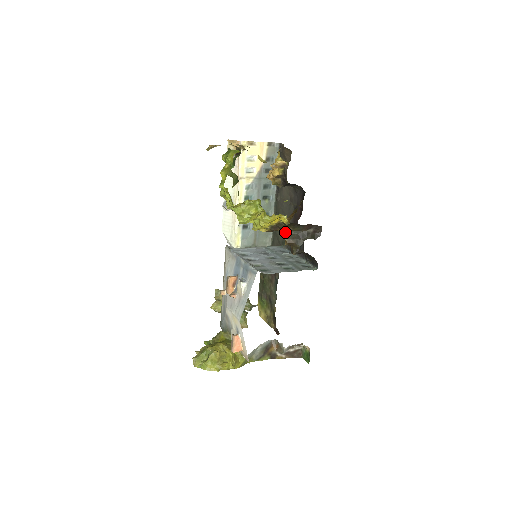
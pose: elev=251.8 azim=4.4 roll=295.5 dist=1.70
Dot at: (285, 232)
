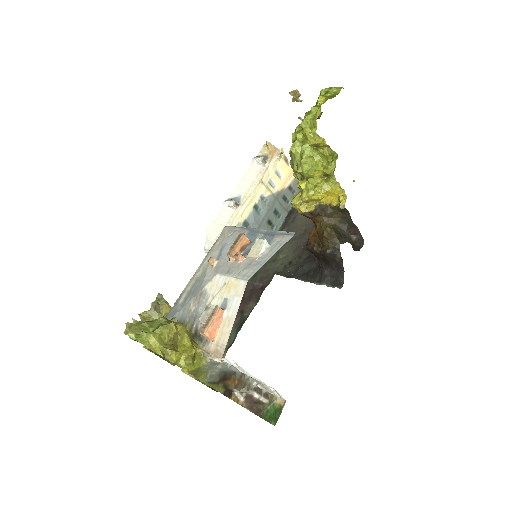
Dot at: (327, 223)
